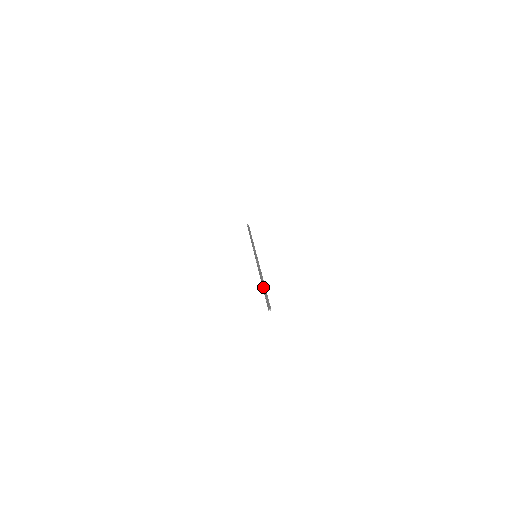
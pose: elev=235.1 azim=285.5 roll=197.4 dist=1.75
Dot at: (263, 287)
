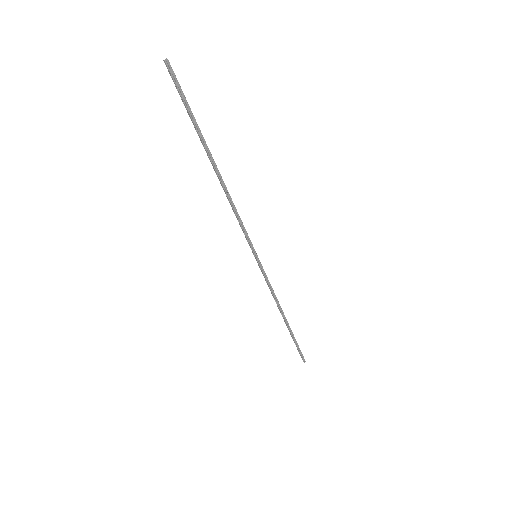
Dot at: occluded
